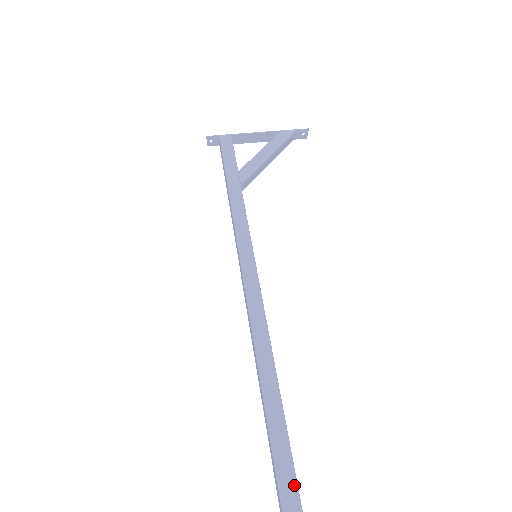
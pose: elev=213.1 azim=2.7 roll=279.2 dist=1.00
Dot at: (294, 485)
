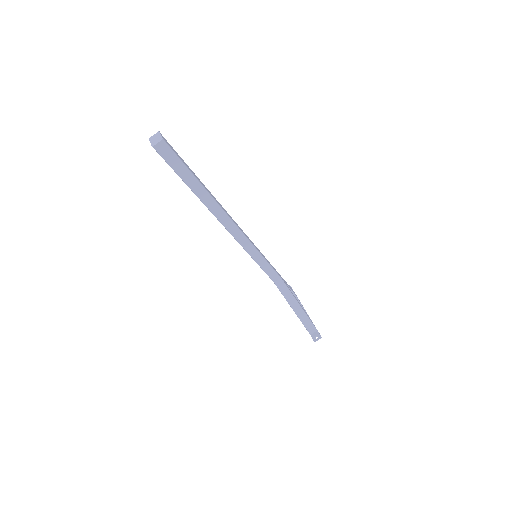
Dot at: (187, 166)
